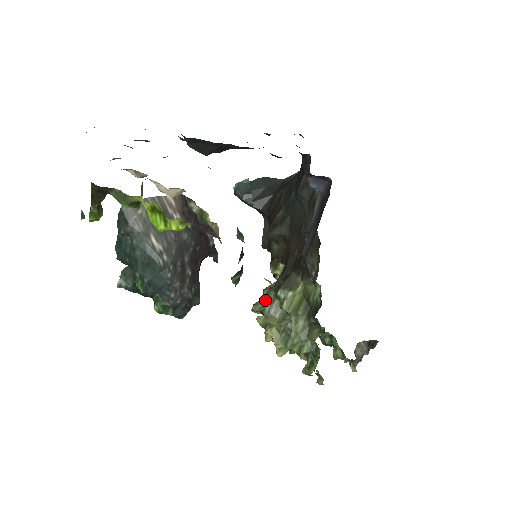
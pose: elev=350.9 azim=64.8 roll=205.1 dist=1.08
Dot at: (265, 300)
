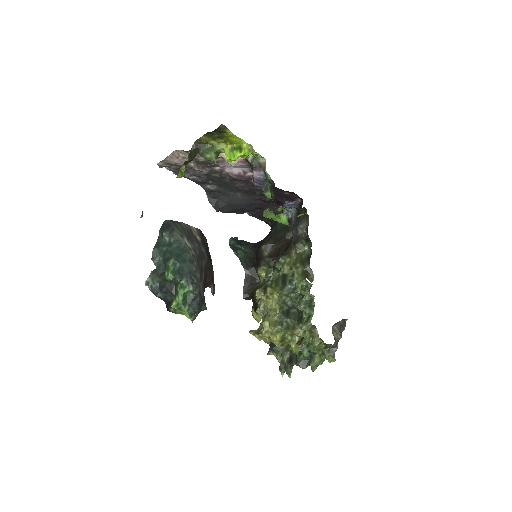
Dot at: occluded
